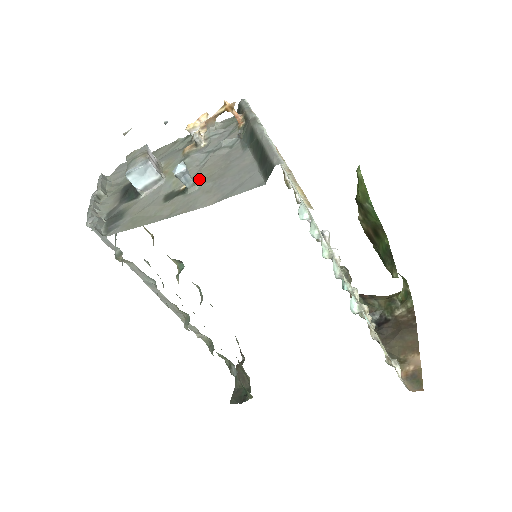
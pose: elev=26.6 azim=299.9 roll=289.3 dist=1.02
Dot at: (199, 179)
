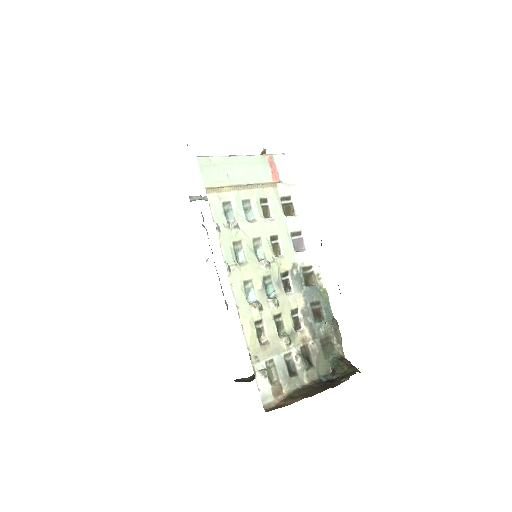
Dot at: occluded
